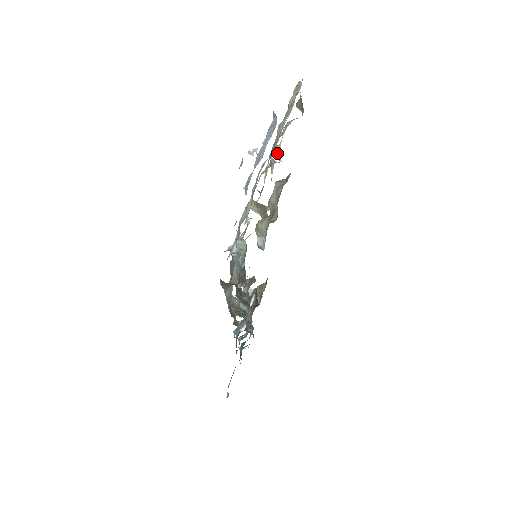
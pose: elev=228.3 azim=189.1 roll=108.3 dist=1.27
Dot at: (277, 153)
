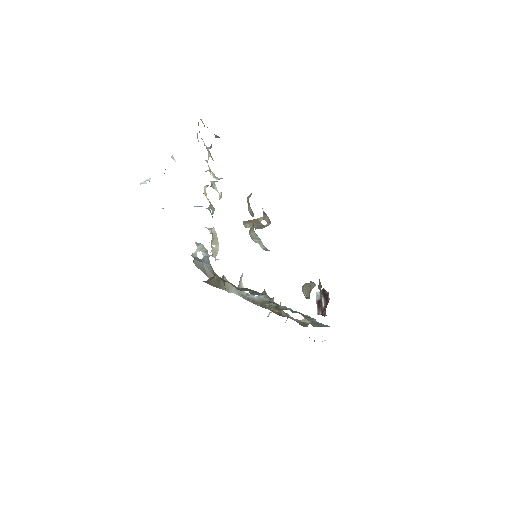
Dot at: (212, 176)
